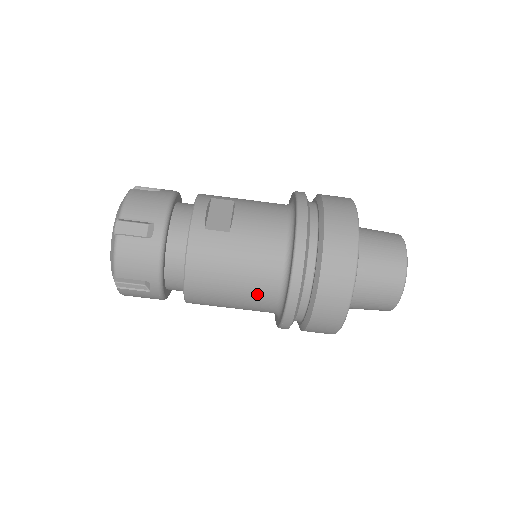
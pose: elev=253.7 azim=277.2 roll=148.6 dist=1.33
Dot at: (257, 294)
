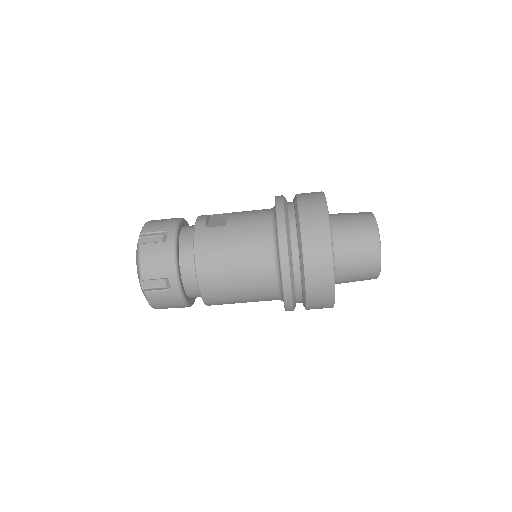
Dot at: (257, 270)
